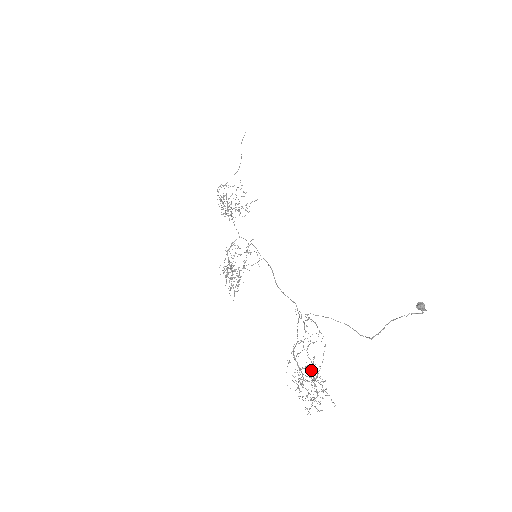
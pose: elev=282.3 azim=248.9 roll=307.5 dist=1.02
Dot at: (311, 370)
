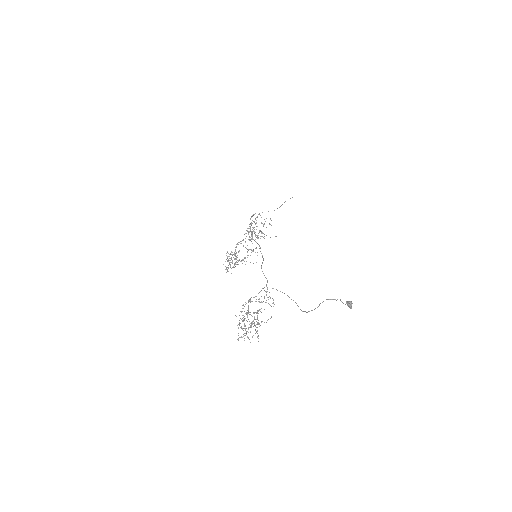
Dot at: occluded
